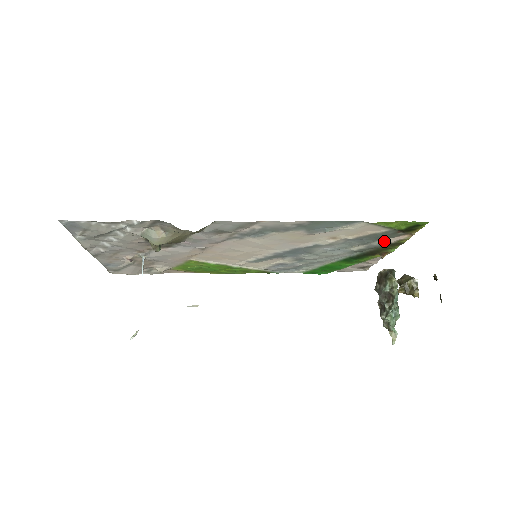
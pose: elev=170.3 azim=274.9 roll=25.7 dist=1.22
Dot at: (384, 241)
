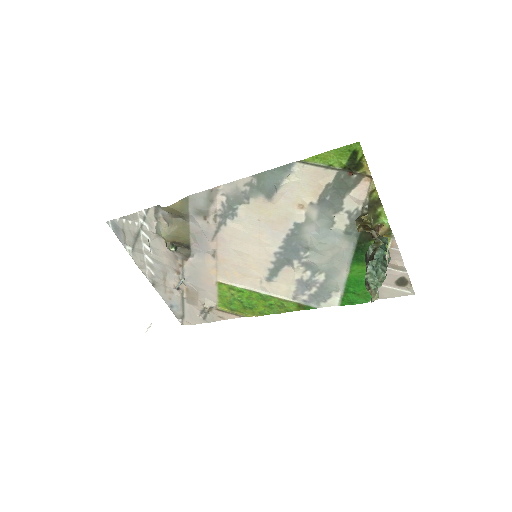
Dot at: (352, 198)
